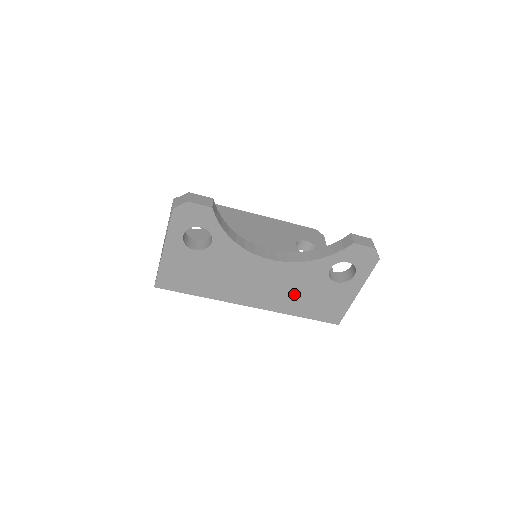
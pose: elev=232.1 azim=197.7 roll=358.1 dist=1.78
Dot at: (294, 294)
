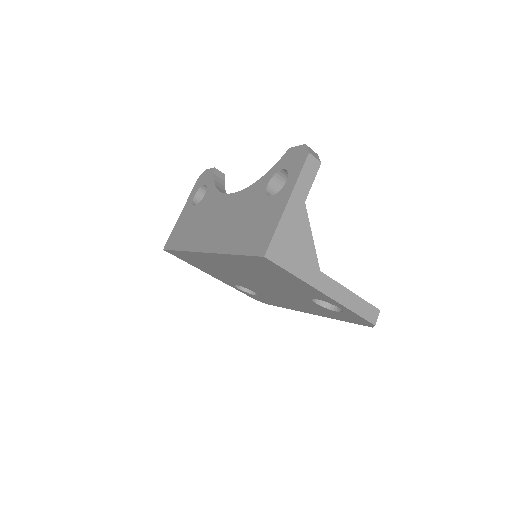
Dot at: (237, 225)
